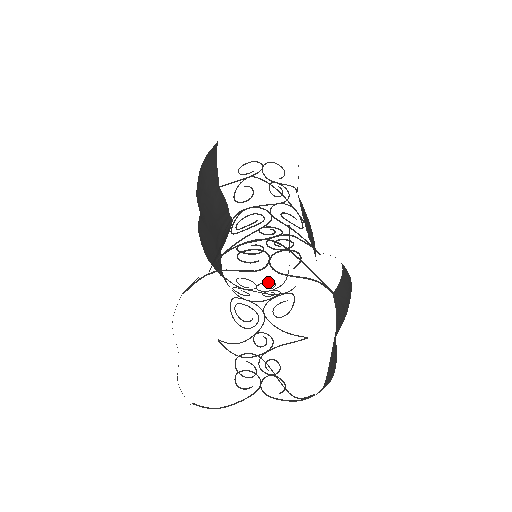
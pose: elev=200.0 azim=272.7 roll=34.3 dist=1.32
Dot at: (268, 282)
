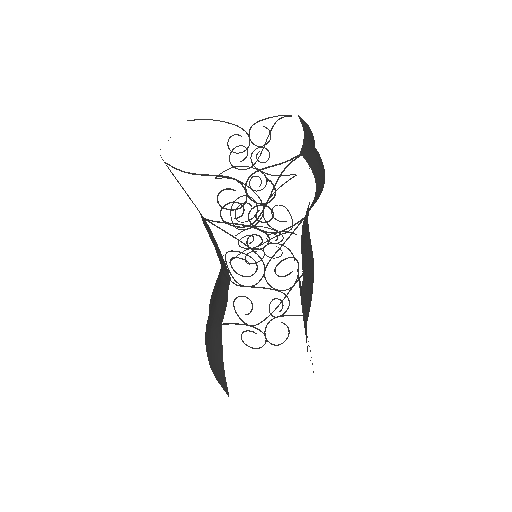
Dot at: (282, 343)
